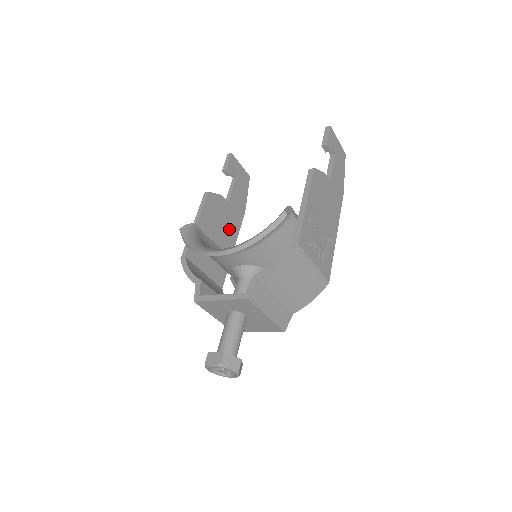
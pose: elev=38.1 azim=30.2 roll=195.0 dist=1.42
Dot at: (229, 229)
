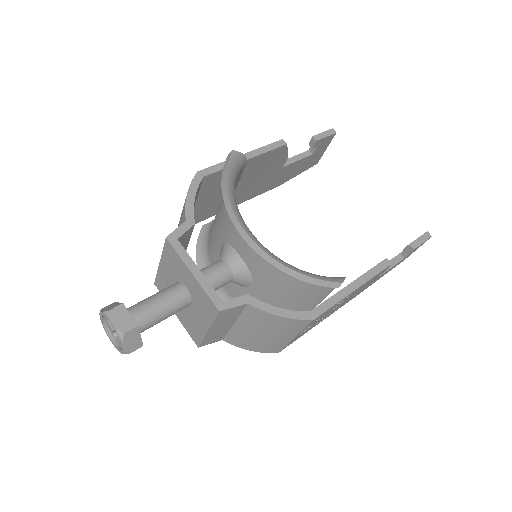
Dot at: (255, 187)
